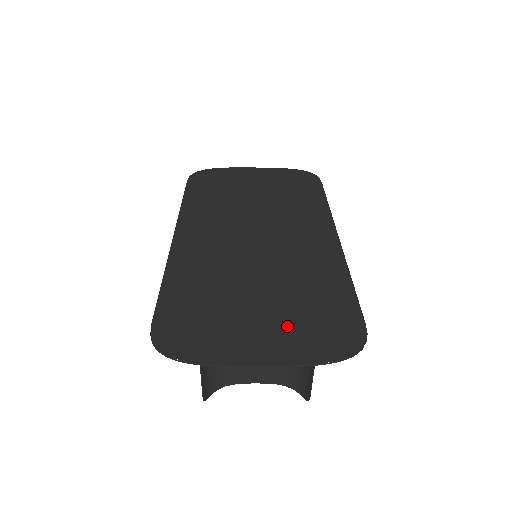
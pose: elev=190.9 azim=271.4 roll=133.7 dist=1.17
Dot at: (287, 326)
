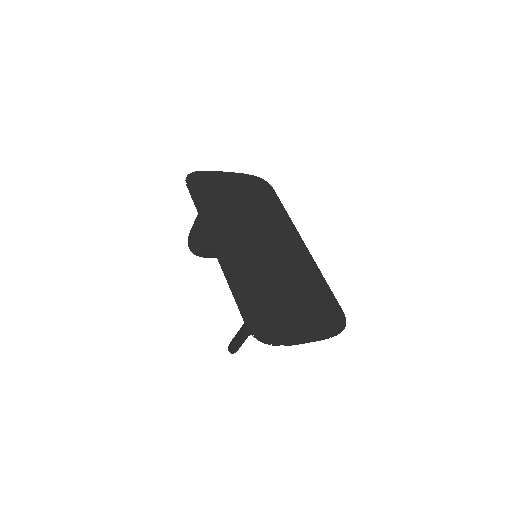
Dot at: (310, 315)
